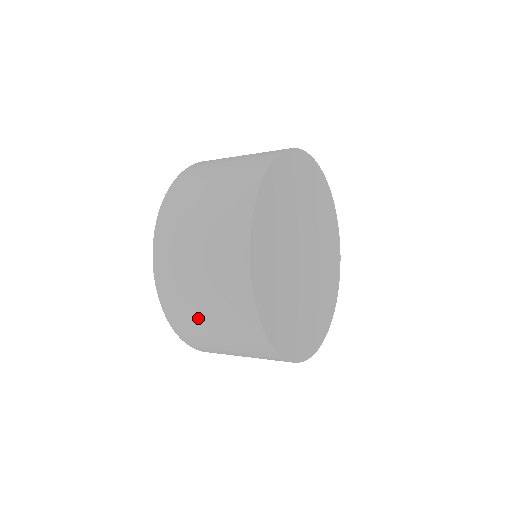
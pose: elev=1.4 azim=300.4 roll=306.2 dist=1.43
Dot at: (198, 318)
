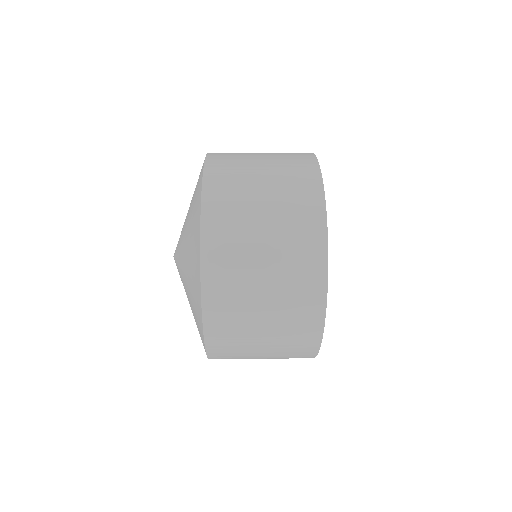
Dot at: (248, 281)
